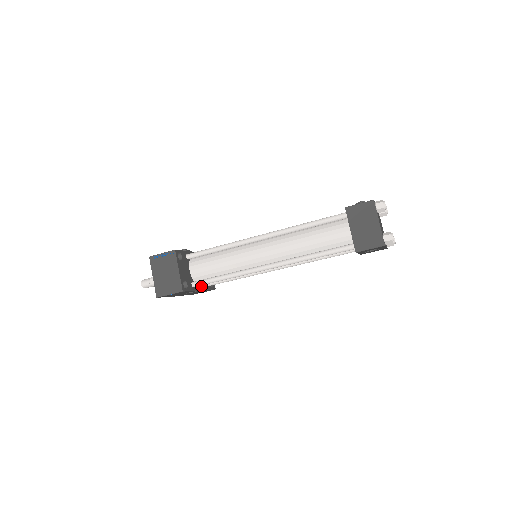
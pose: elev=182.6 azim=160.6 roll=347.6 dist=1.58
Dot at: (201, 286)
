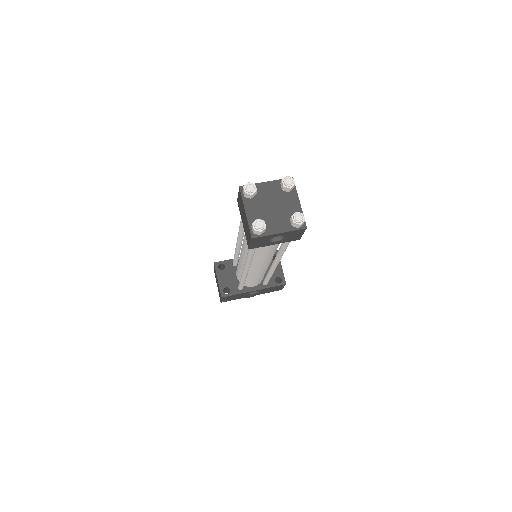
Dot at: (256, 286)
